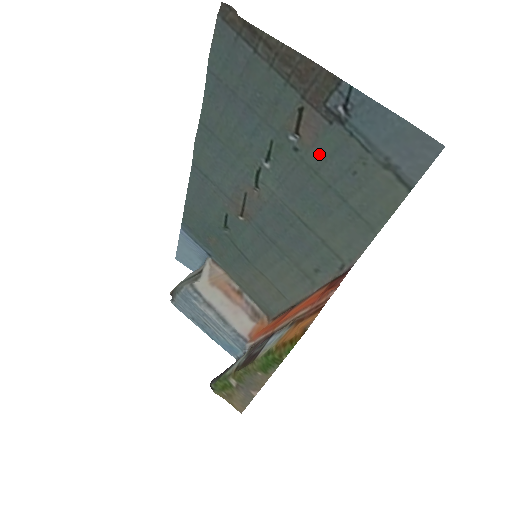
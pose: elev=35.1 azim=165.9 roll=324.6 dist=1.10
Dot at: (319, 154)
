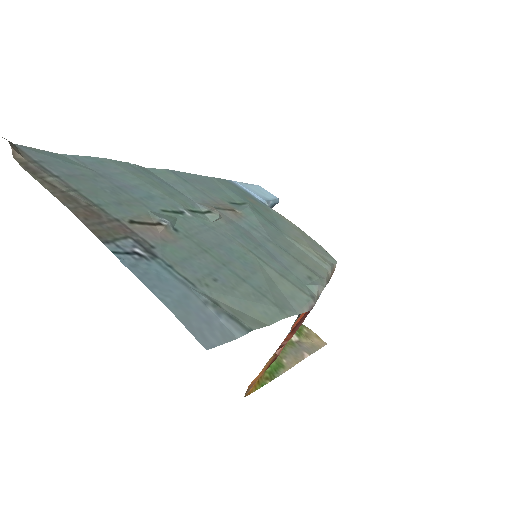
Dot at: (185, 248)
